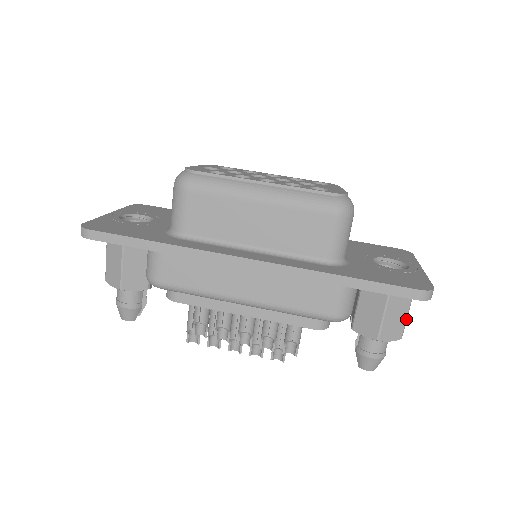
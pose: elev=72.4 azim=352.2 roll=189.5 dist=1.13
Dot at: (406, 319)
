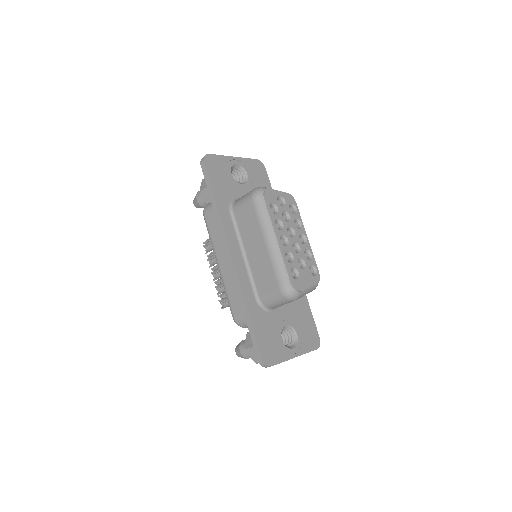
Dot at: occluded
